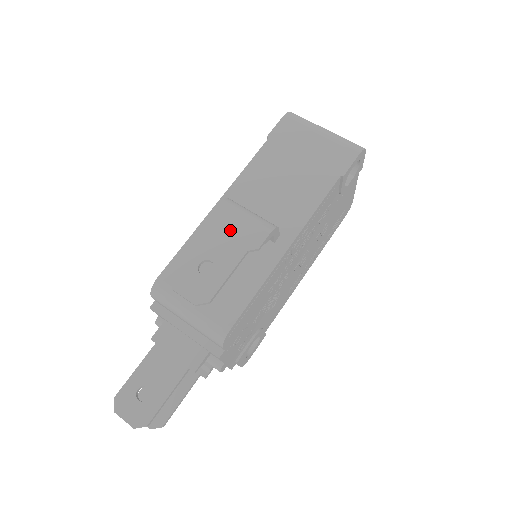
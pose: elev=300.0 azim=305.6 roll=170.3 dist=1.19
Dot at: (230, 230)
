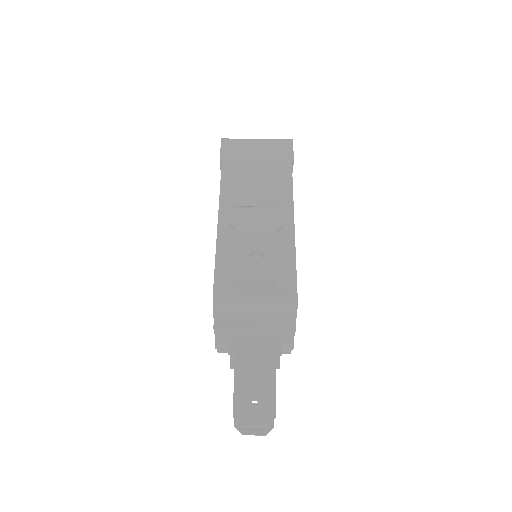
Dot at: (253, 224)
